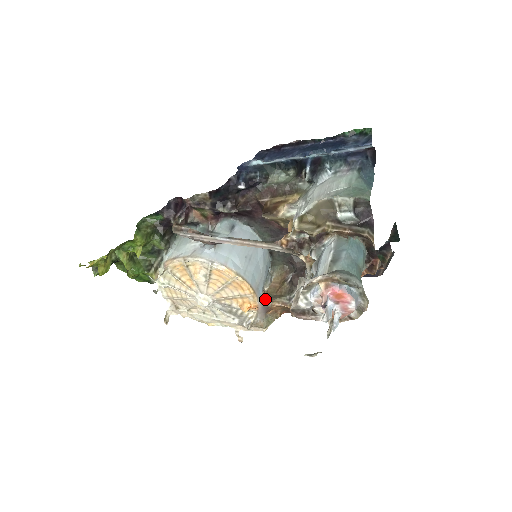
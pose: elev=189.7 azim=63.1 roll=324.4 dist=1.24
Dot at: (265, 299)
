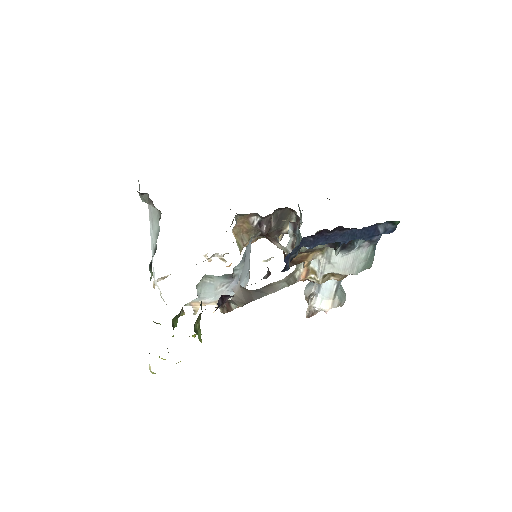
Dot at: (241, 249)
